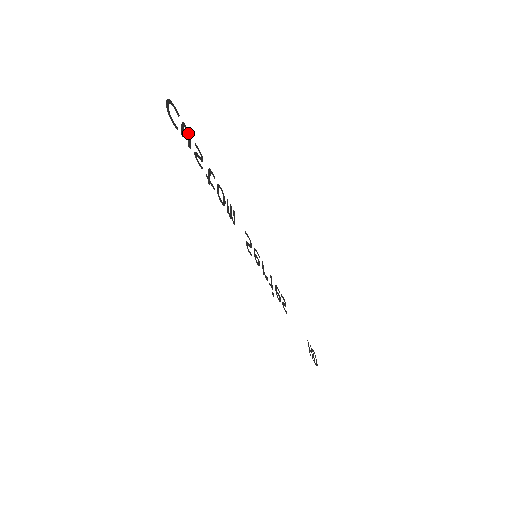
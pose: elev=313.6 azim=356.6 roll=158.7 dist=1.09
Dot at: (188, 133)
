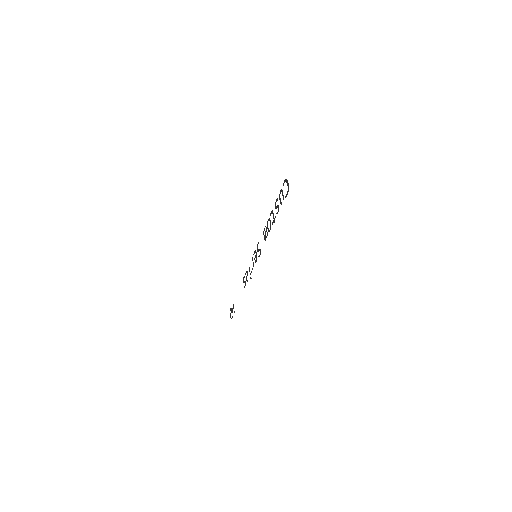
Dot at: occluded
